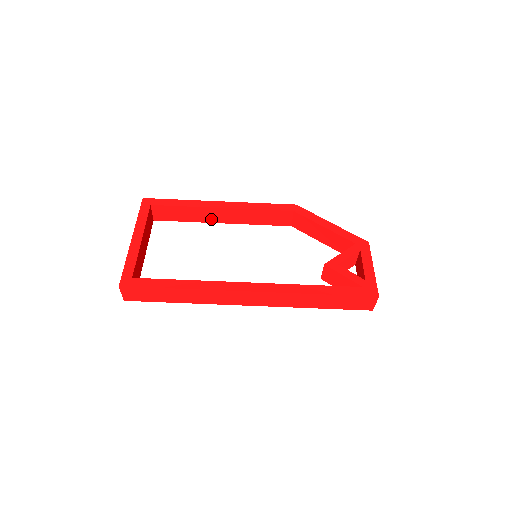
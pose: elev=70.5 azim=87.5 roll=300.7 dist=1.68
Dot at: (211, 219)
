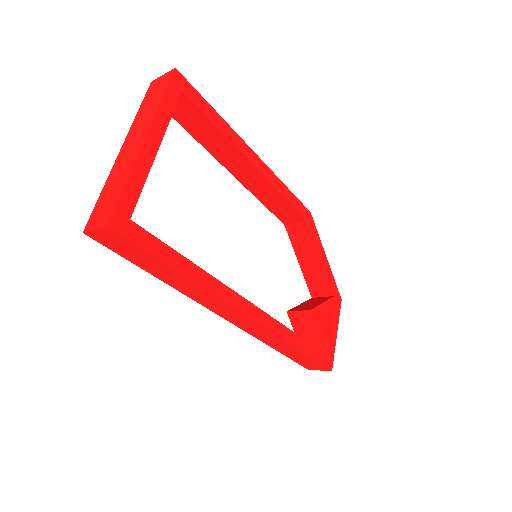
Dot at: (225, 160)
